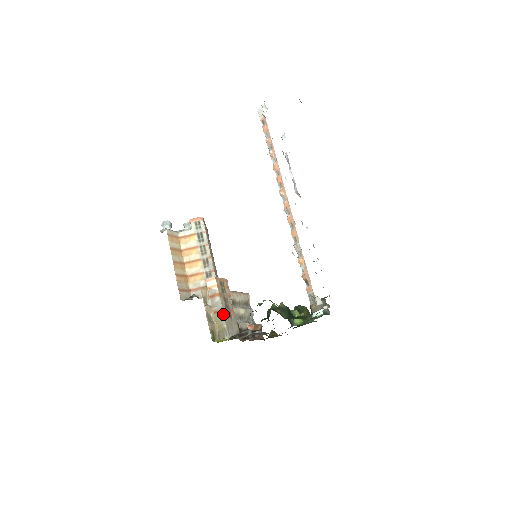
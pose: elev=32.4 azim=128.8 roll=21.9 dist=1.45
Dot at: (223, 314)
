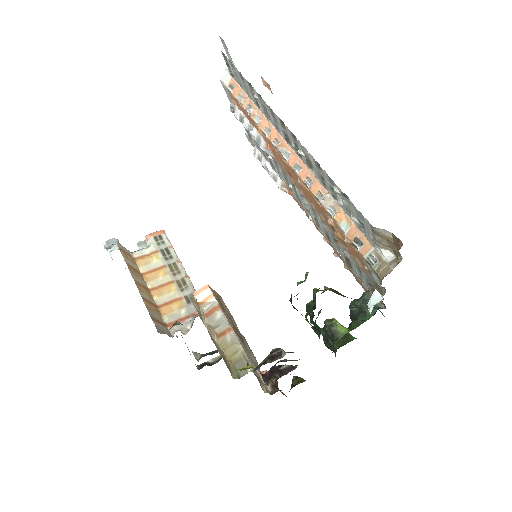
Dot at: (234, 334)
